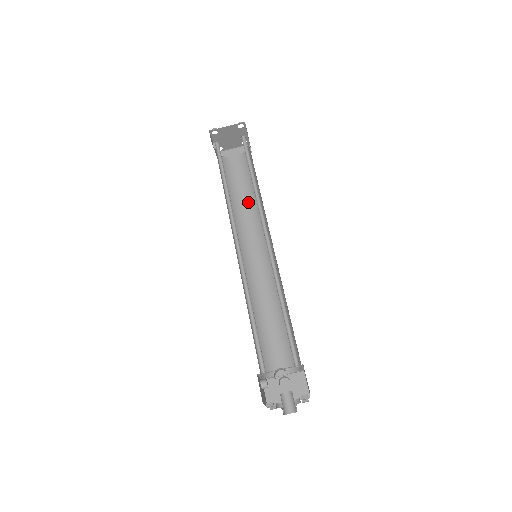
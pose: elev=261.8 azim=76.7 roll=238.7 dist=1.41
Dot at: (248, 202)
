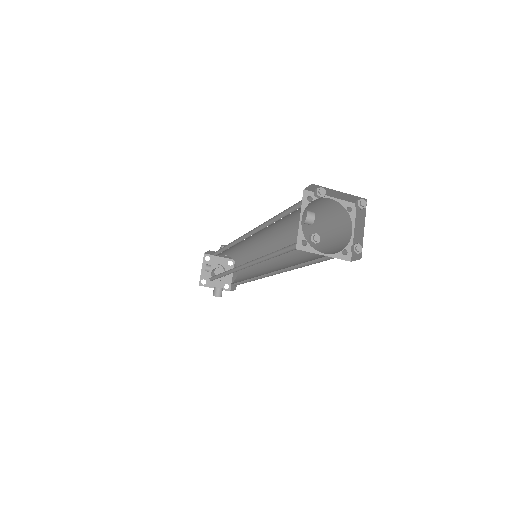
Dot at: (294, 222)
